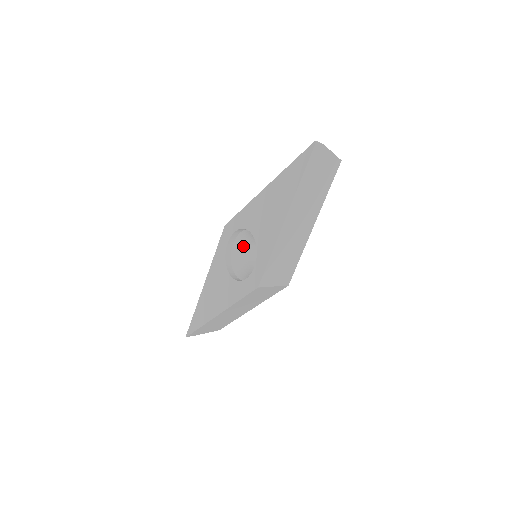
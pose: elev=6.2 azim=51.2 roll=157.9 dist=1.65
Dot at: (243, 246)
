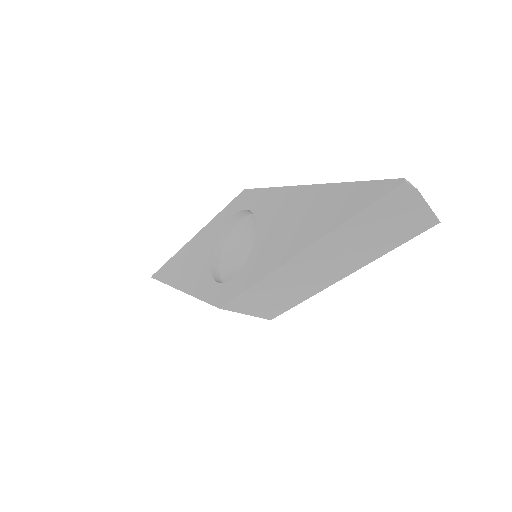
Dot at: (252, 230)
